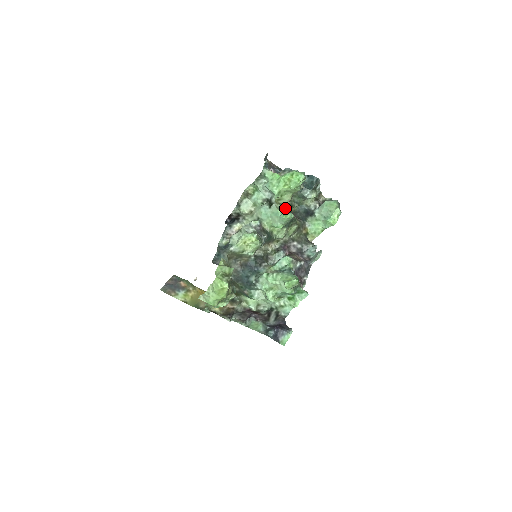
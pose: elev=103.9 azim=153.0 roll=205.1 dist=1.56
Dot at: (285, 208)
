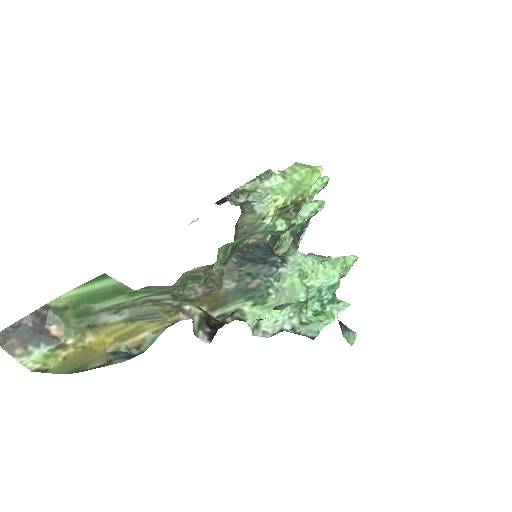
Dot at: occluded
